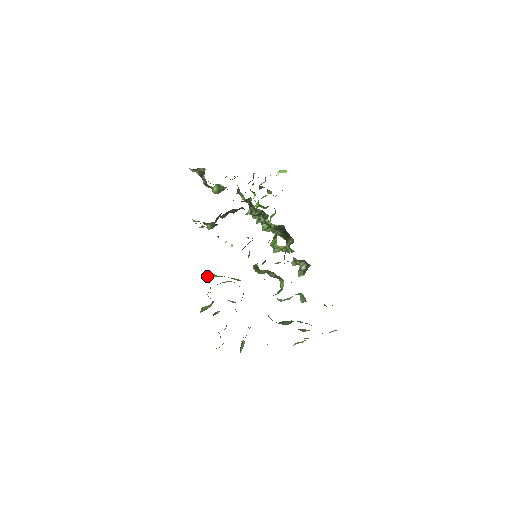
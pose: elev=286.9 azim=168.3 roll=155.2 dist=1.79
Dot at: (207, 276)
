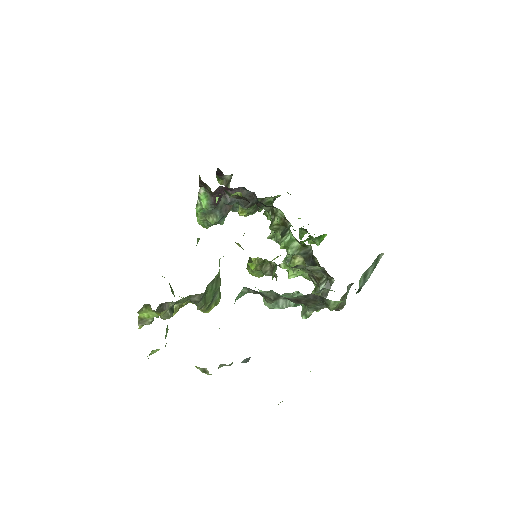
Dot at: occluded
